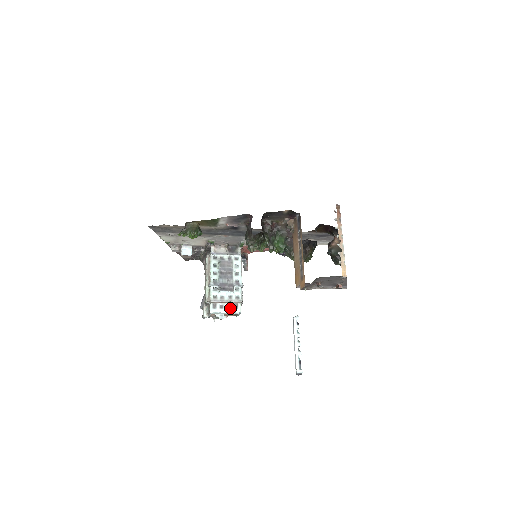
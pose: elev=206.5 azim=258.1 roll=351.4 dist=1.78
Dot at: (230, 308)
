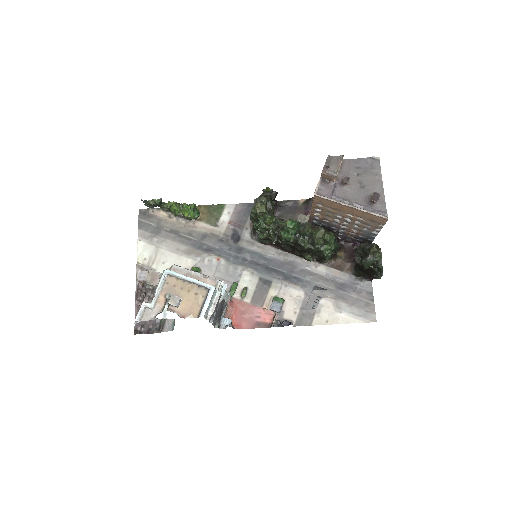
Dot at: occluded
